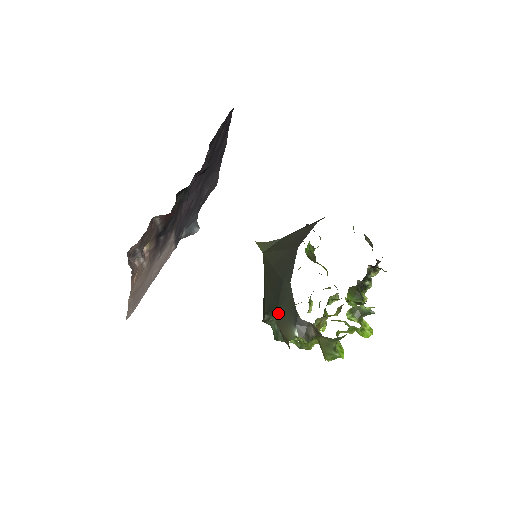
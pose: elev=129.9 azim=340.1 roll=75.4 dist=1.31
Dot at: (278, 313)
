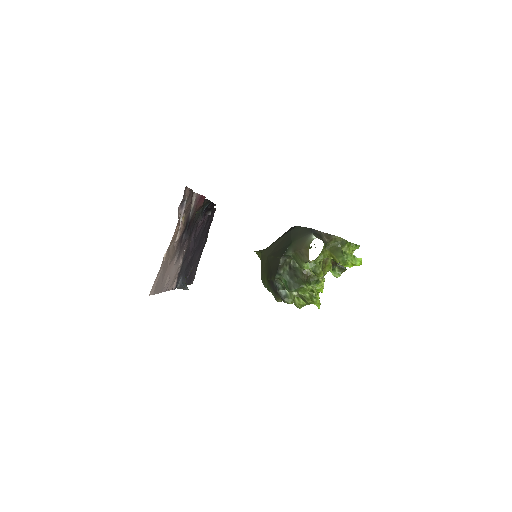
Dot at: (293, 244)
